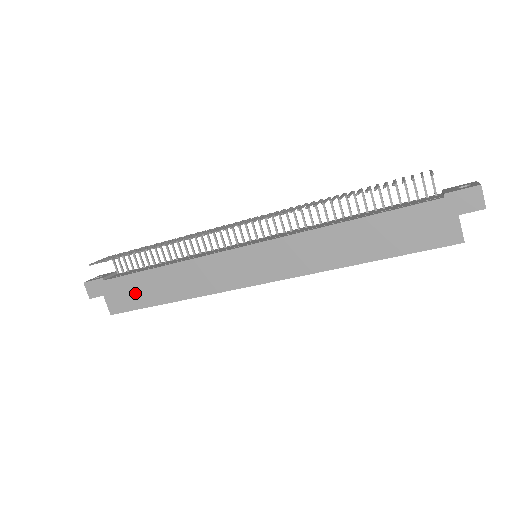
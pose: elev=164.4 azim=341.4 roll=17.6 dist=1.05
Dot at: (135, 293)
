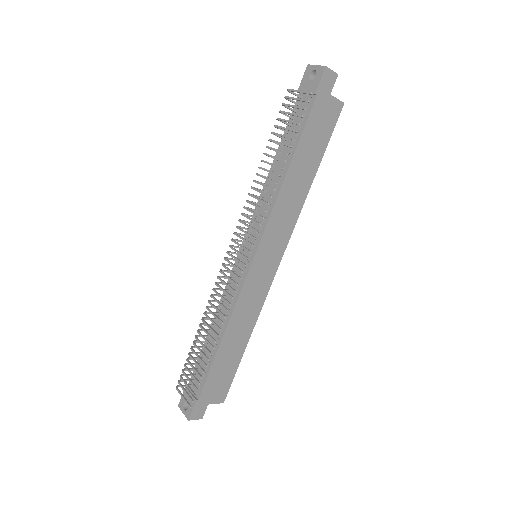
Dot at: (224, 373)
